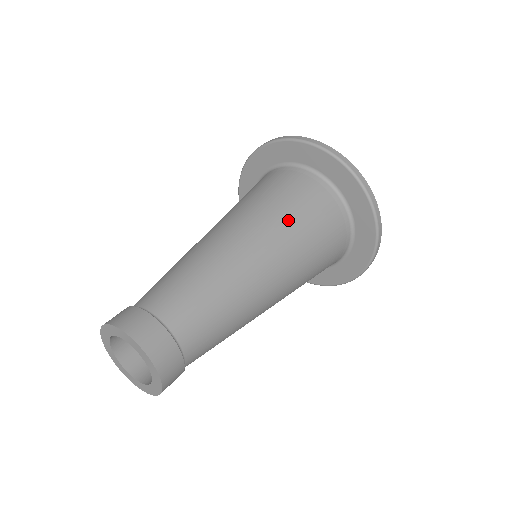
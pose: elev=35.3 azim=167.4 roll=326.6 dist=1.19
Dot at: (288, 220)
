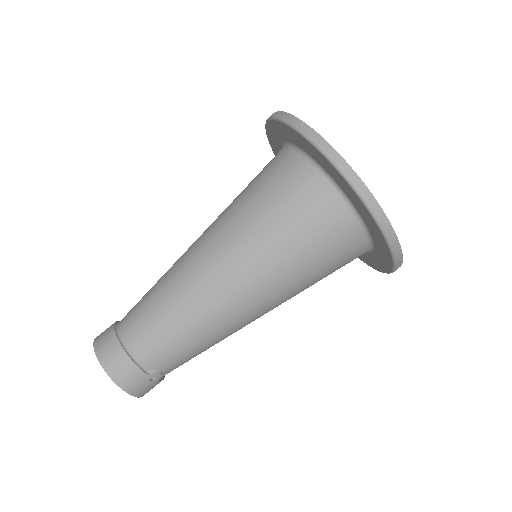
Dot at: (238, 206)
